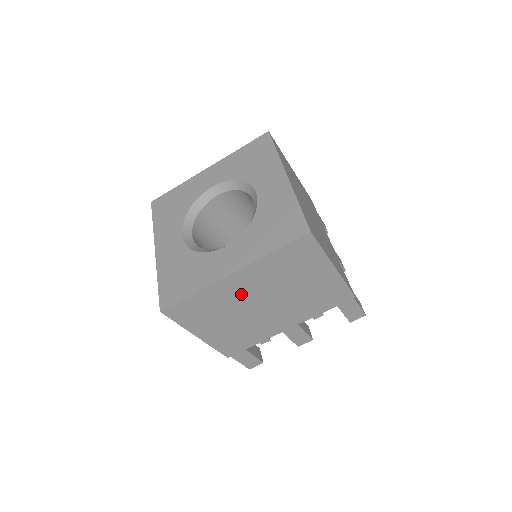
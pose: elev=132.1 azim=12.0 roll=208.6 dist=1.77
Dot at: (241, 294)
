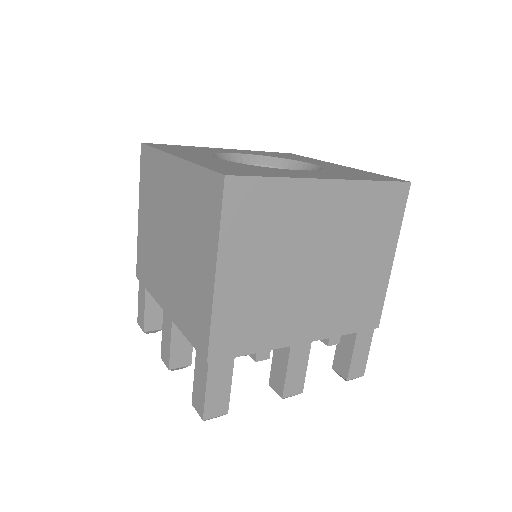
Dot at: (313, 226)
